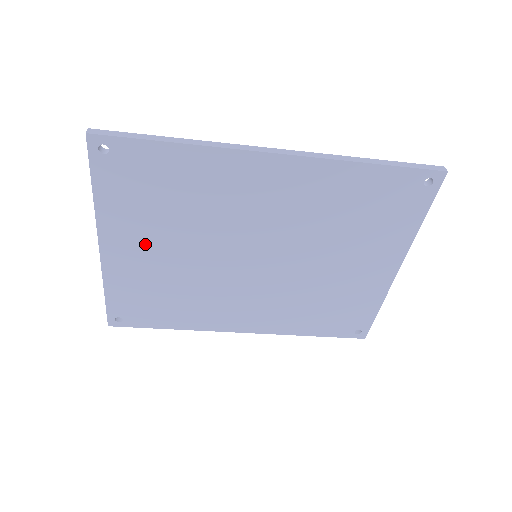
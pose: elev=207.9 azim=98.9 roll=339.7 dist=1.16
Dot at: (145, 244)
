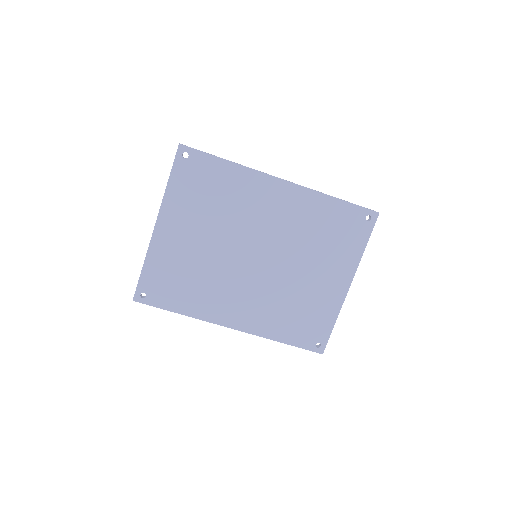
Dot at: (186, 229)
